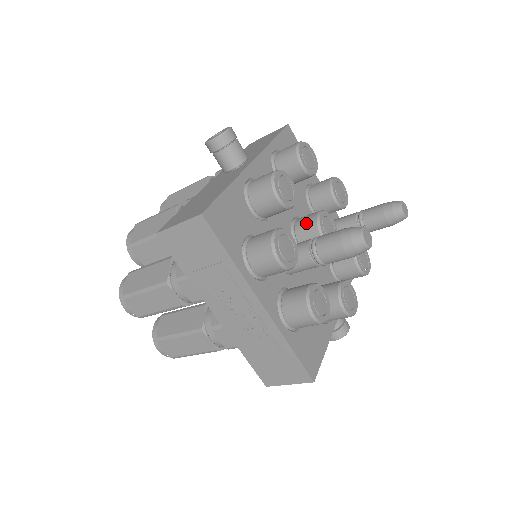
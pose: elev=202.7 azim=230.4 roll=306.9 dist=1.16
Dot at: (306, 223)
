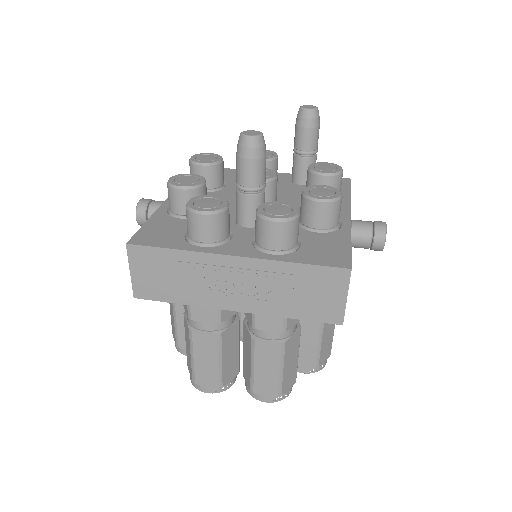
Dot at: occluded
